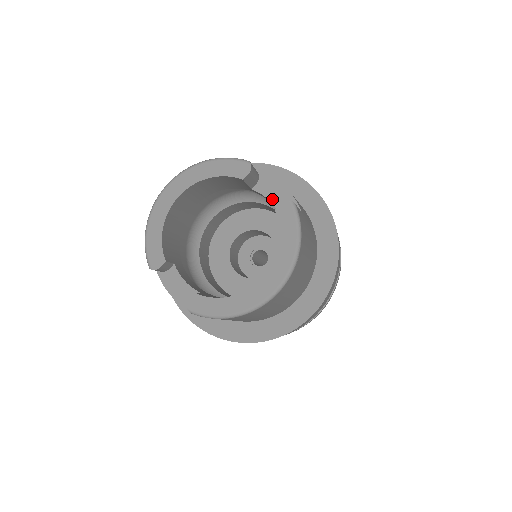
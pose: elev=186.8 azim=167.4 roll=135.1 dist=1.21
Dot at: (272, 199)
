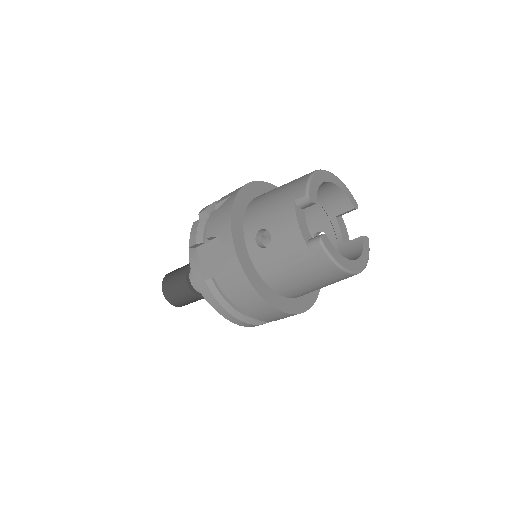
Dot at: (342, 231)
